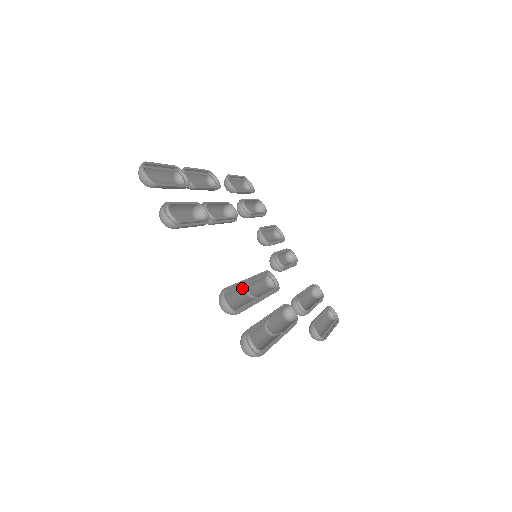
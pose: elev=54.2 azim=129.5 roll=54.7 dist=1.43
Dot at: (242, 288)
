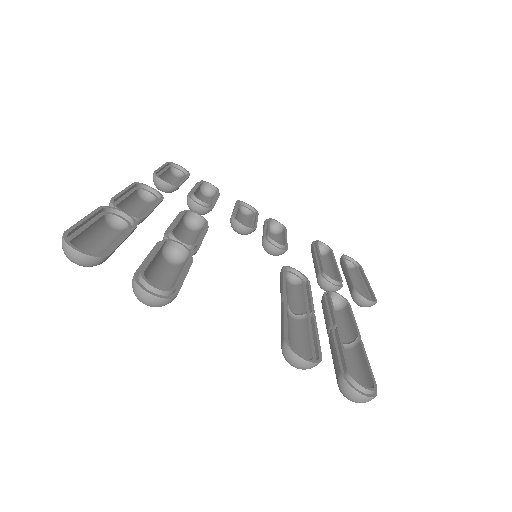
Dot at: occluded
